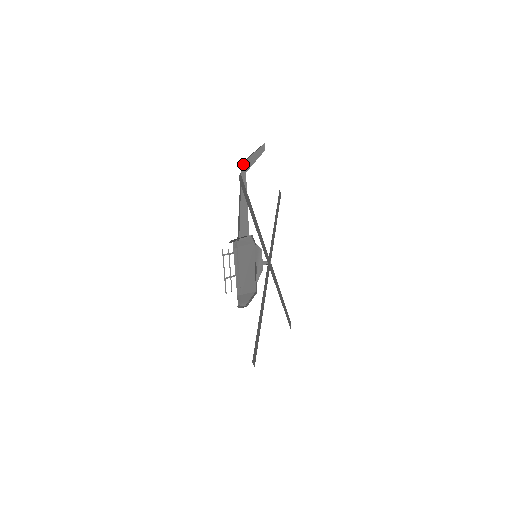
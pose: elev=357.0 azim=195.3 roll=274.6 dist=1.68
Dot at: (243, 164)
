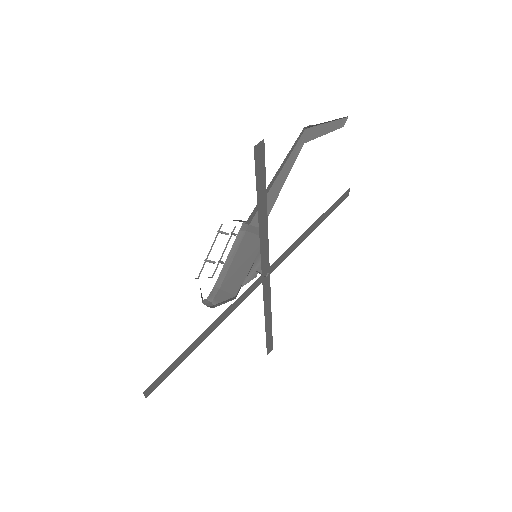
Dot at: (307, 130)
